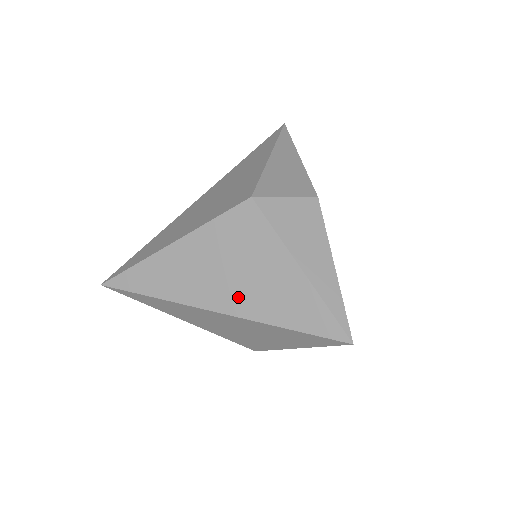
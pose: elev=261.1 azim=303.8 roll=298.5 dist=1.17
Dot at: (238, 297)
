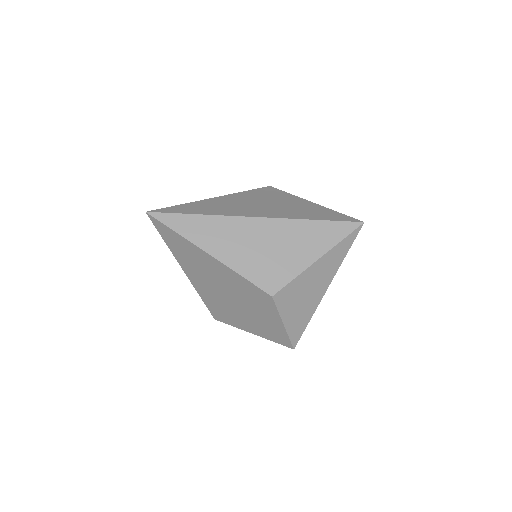
Dot at: (274, 212)
